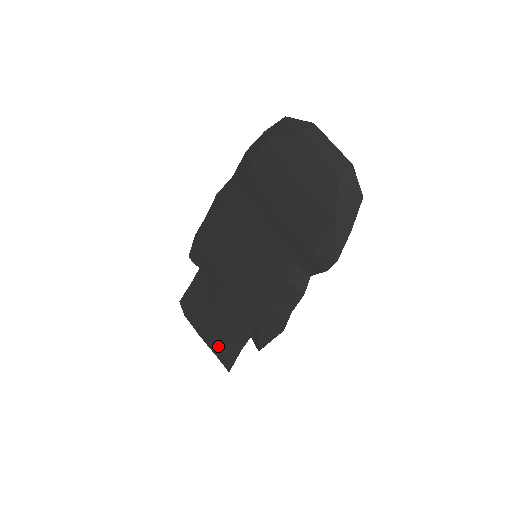
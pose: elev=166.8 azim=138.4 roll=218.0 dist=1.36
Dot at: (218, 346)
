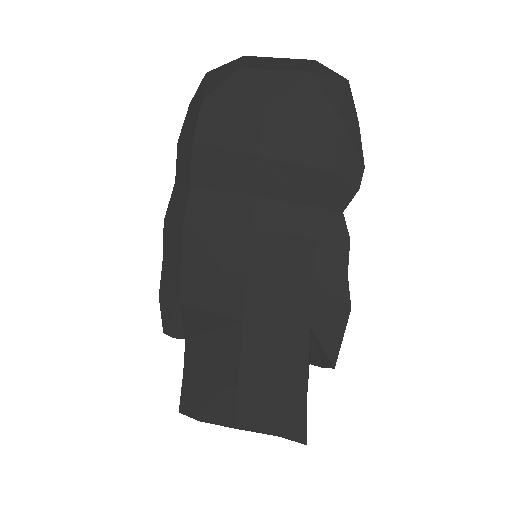
Dot at: (273, 417)
